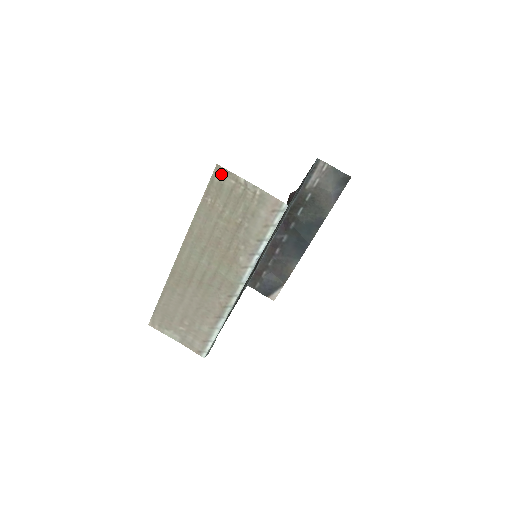
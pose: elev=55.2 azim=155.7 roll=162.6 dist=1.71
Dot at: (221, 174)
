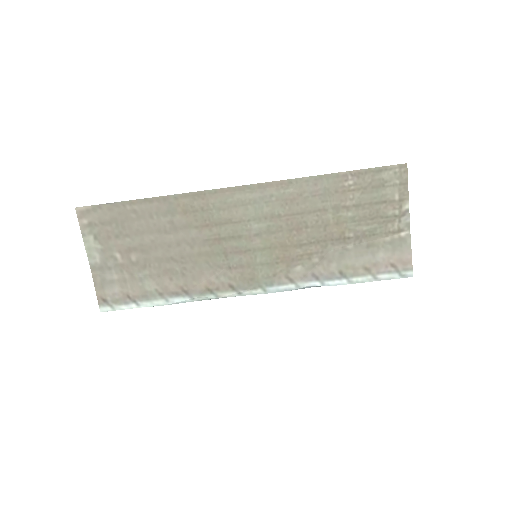
Dot at: (397, 176)
